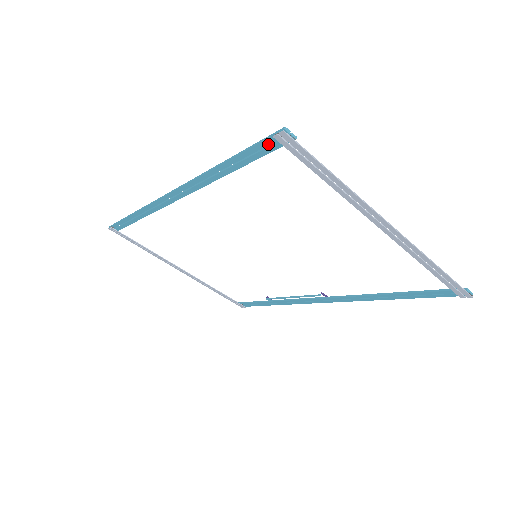
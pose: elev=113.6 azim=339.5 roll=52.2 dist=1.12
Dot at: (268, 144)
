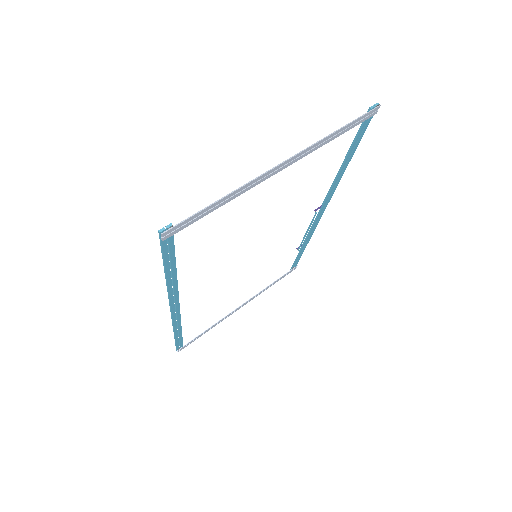
Dot at: (166, 244)
